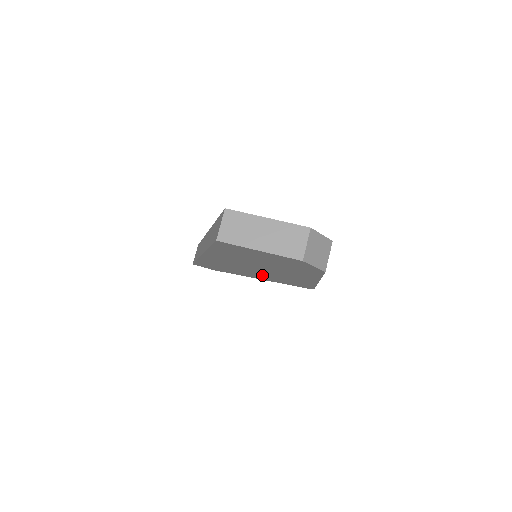
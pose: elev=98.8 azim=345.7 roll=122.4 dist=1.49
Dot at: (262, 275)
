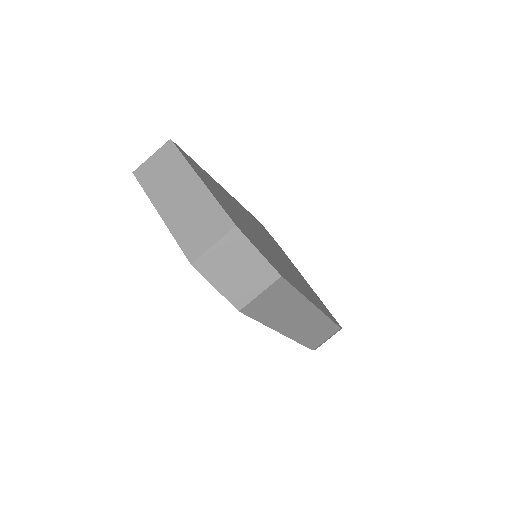
Dot at: occluded
